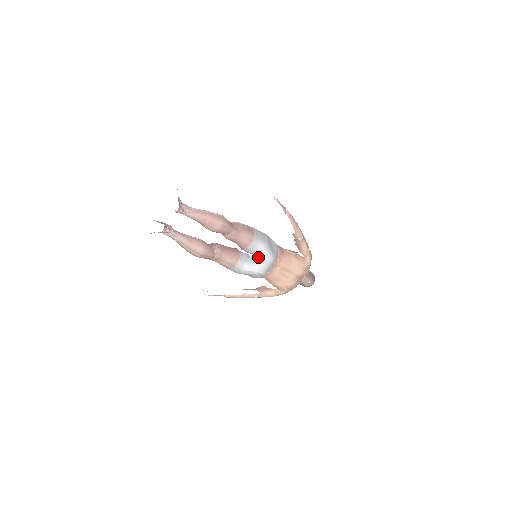
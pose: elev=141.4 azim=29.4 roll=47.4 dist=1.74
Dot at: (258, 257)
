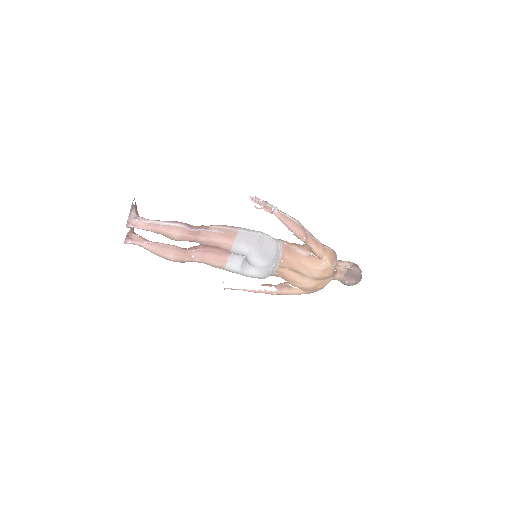
Dot at: (247, 261)
